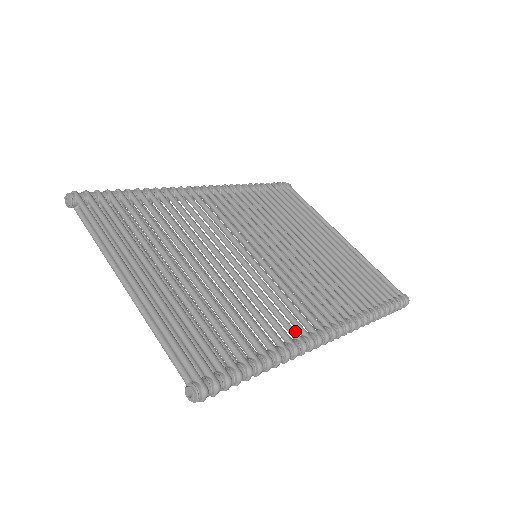
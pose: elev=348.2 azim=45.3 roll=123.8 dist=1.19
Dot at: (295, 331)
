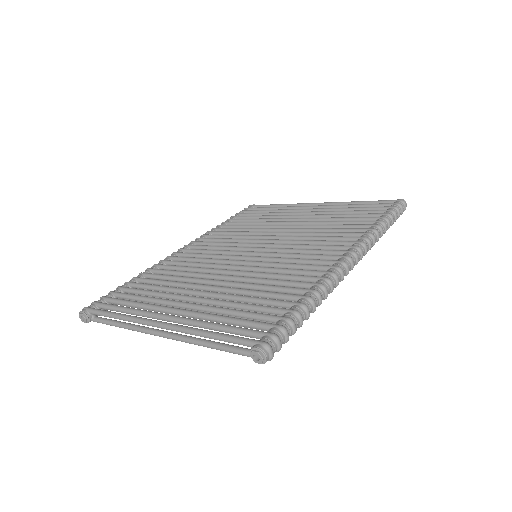
Dot at: (318, 271)
